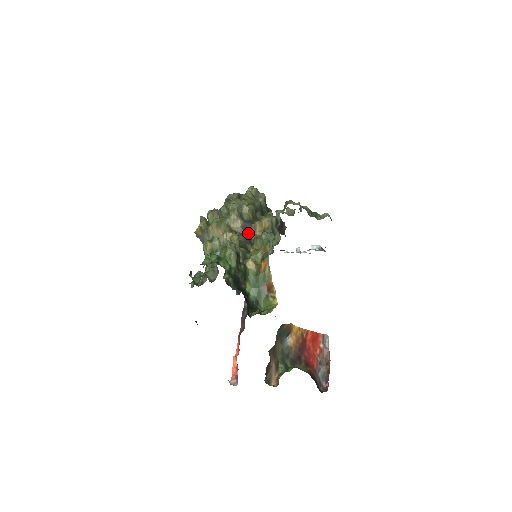
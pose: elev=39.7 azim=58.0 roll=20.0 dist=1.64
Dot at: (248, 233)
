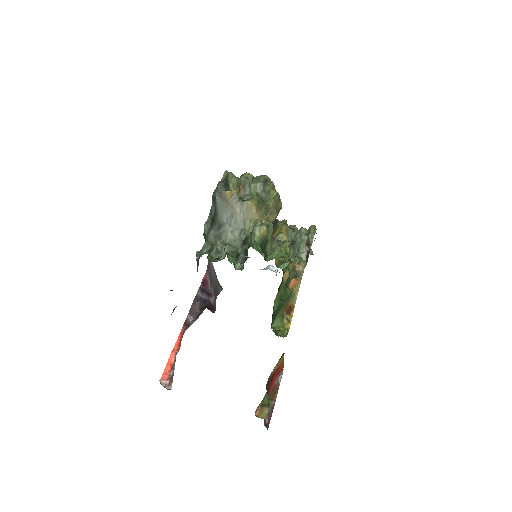
Dot at: occluded
